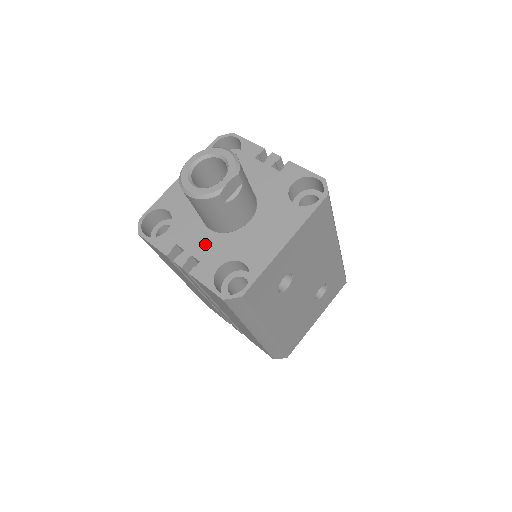
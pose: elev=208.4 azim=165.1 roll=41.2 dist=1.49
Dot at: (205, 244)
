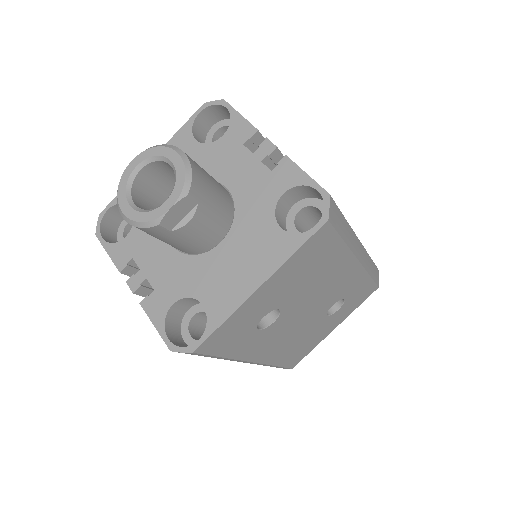
Dot at: (163, 266)
